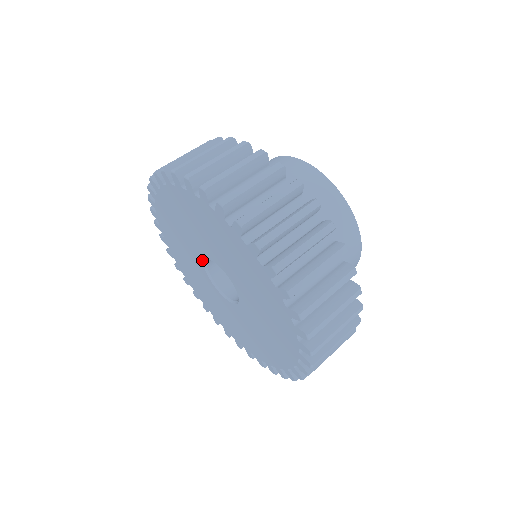
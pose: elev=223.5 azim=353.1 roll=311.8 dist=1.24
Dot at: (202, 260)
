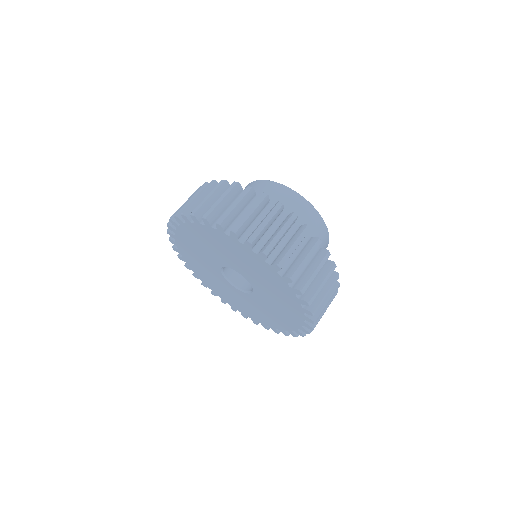
Dot at: (219, 270)
